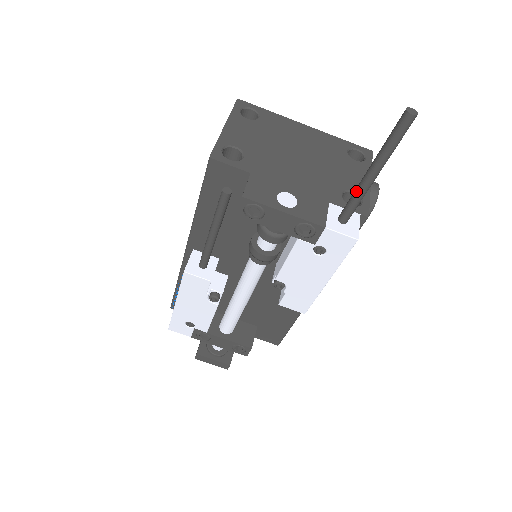
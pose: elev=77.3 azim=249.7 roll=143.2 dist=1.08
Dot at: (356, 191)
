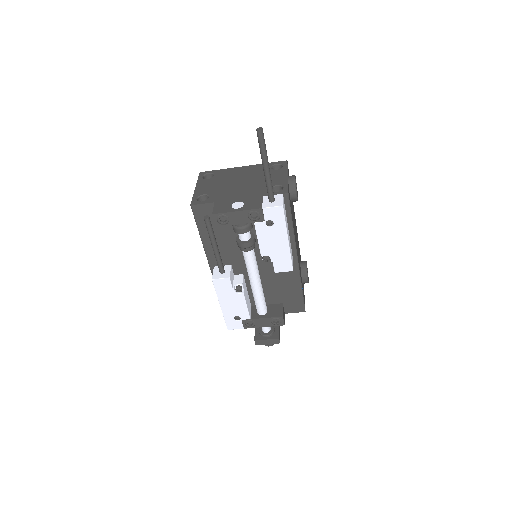
Dot at: (265, 181)
